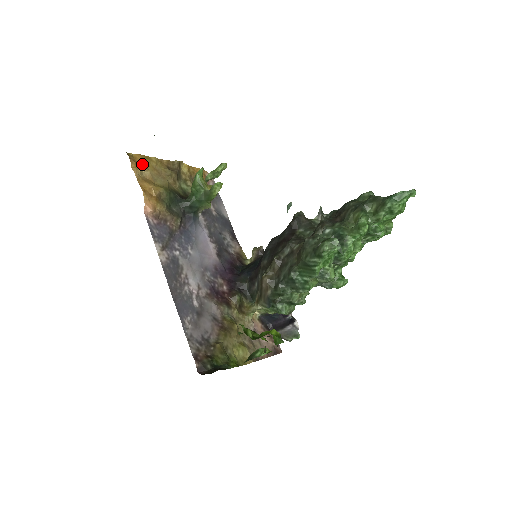
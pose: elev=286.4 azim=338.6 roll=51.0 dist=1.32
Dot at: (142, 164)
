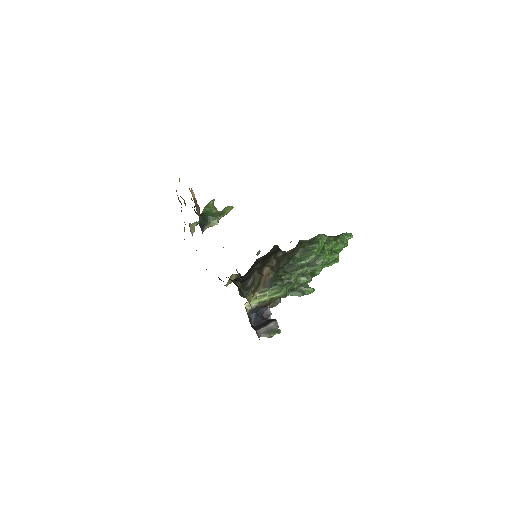
Dot at: occluded
